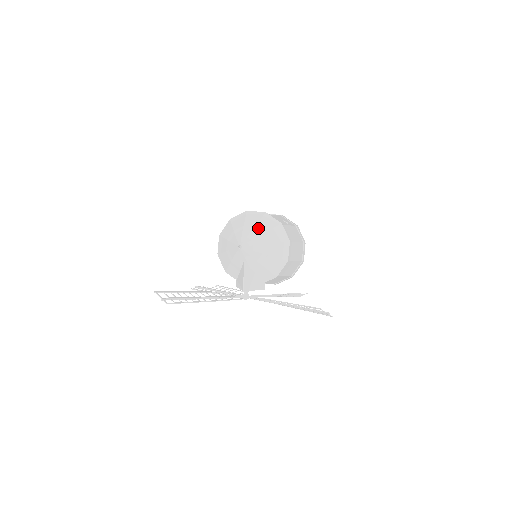
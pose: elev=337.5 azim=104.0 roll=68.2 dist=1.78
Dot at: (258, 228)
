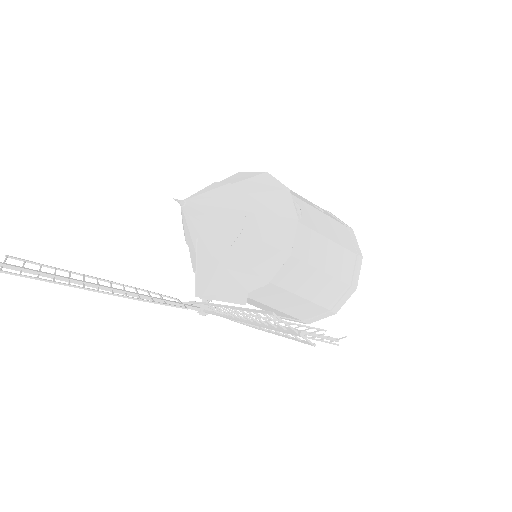
Dot at: (237, 186)
